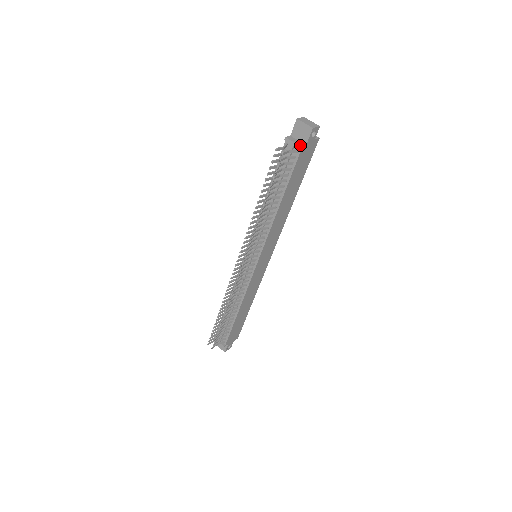
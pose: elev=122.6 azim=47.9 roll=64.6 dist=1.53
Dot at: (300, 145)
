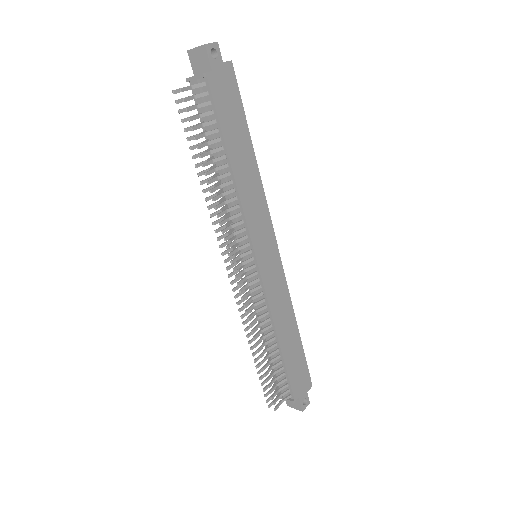
Dot at: (202, 73)
